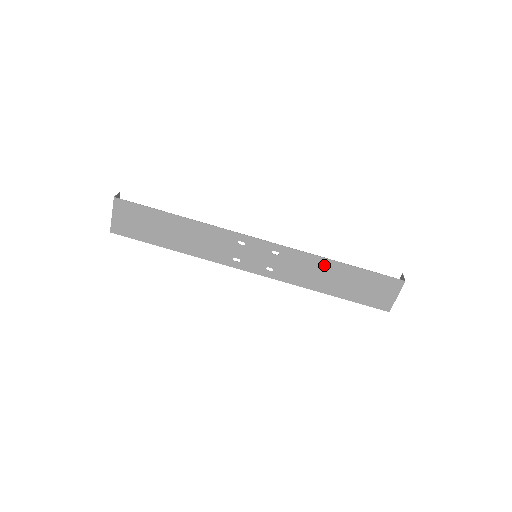
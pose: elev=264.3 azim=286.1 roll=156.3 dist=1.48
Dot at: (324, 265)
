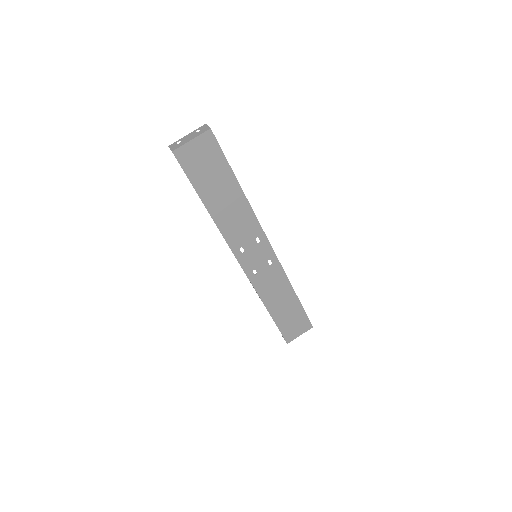
Dot at: (287, 290)
